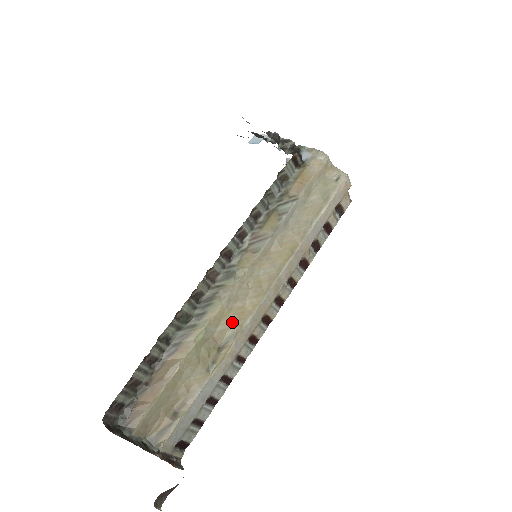
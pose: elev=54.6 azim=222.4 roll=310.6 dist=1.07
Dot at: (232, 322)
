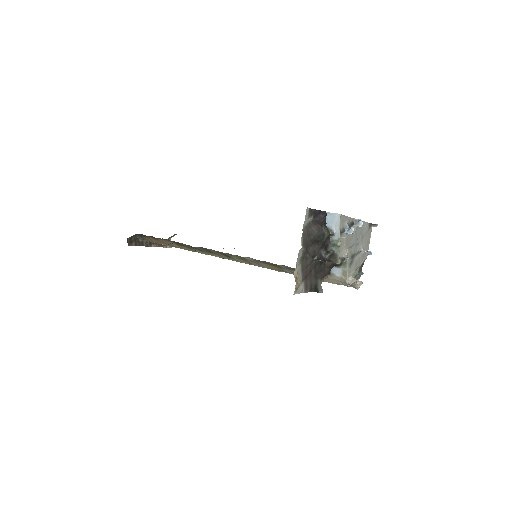
Dot at: occluded
